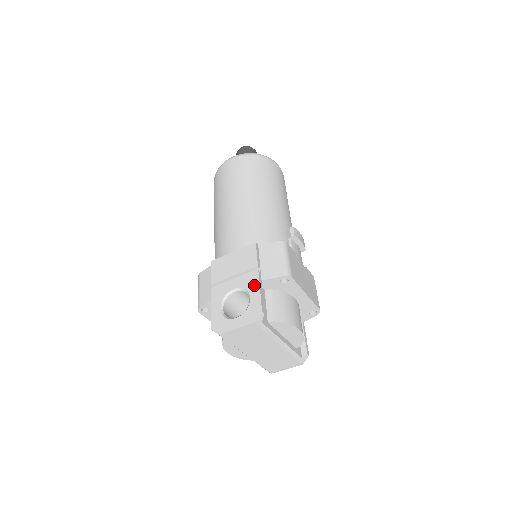
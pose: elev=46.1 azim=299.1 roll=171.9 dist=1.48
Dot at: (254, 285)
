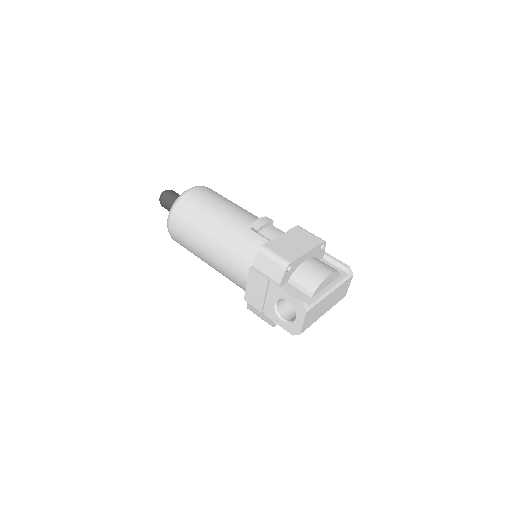
Dot at: (280, 293)
